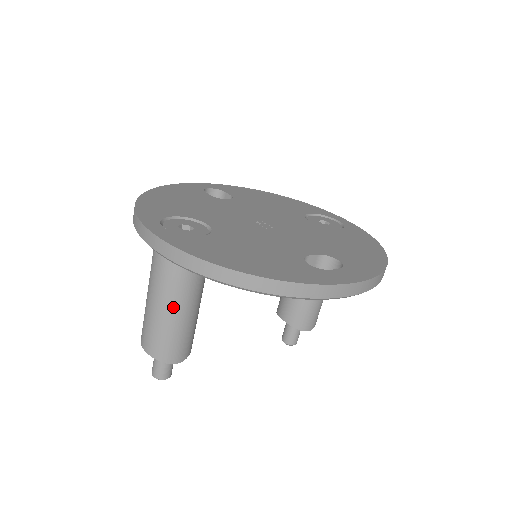
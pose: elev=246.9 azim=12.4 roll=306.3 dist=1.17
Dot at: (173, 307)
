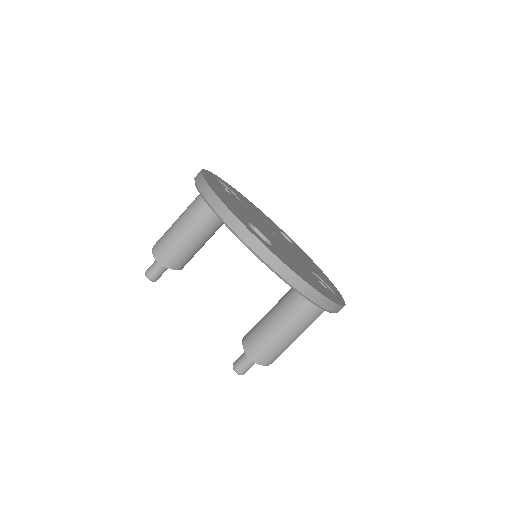
Dot at: (182, 220)
